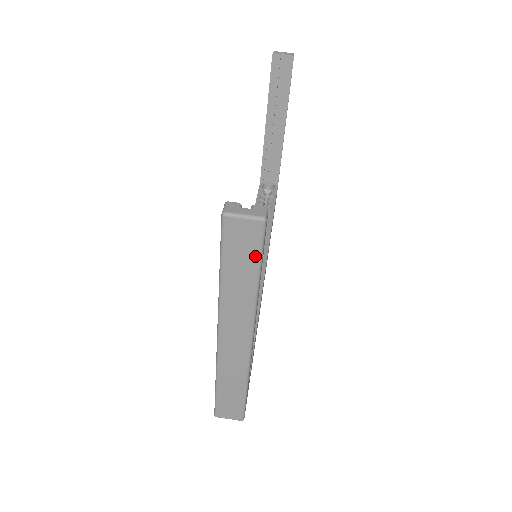
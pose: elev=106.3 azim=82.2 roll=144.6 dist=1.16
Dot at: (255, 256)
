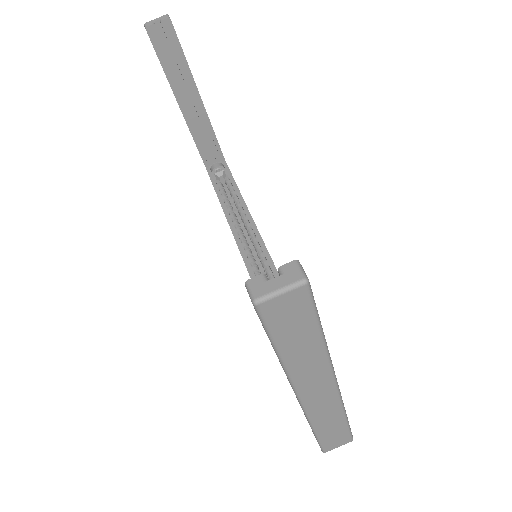
Dot at: (310, 319)
